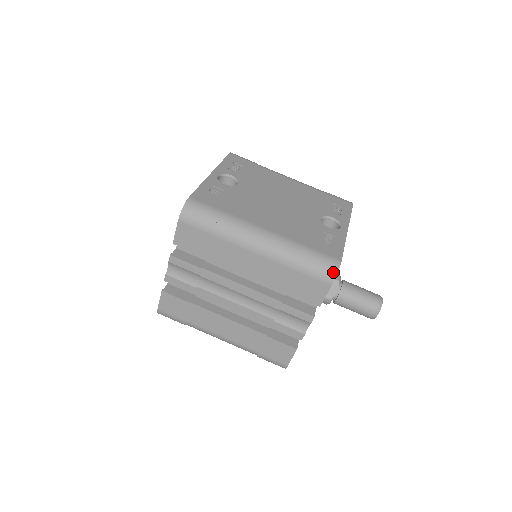
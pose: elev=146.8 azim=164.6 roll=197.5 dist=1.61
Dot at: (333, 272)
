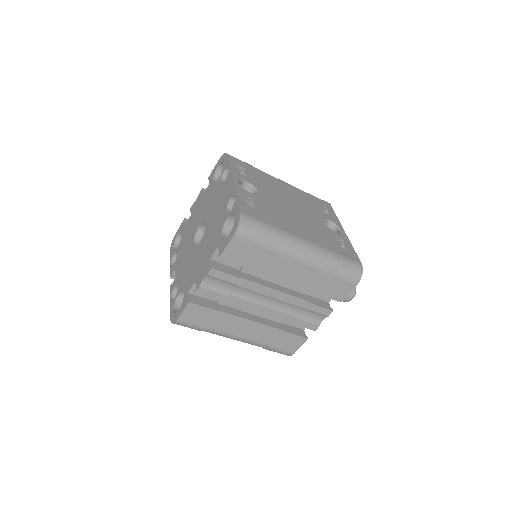
Dot at: (359, 274)
